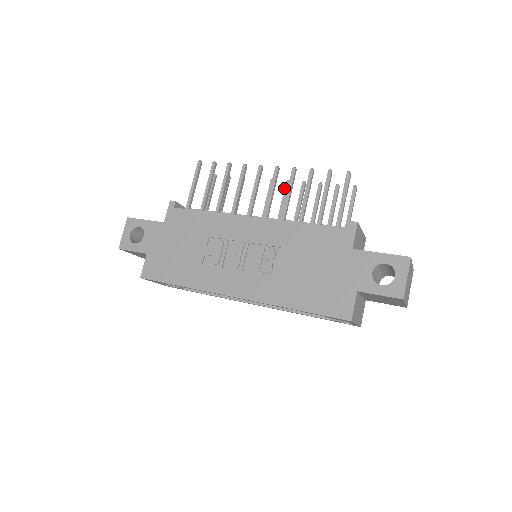
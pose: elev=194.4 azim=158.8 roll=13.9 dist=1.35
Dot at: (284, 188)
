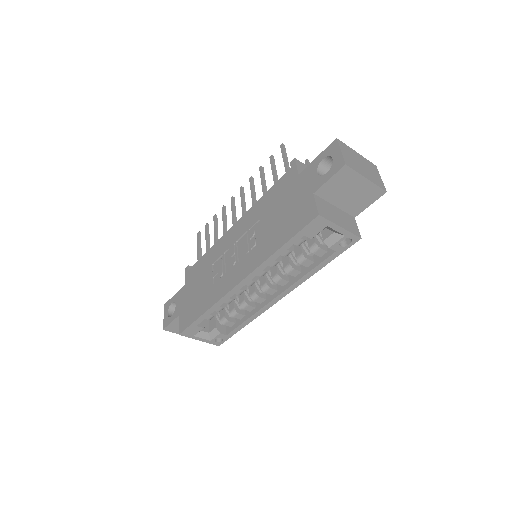
Dot at: occluded
